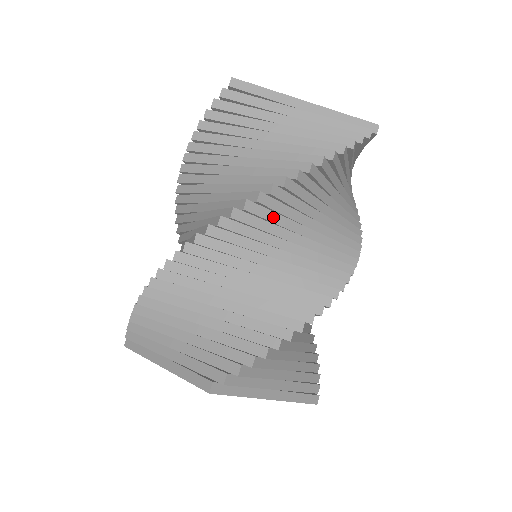
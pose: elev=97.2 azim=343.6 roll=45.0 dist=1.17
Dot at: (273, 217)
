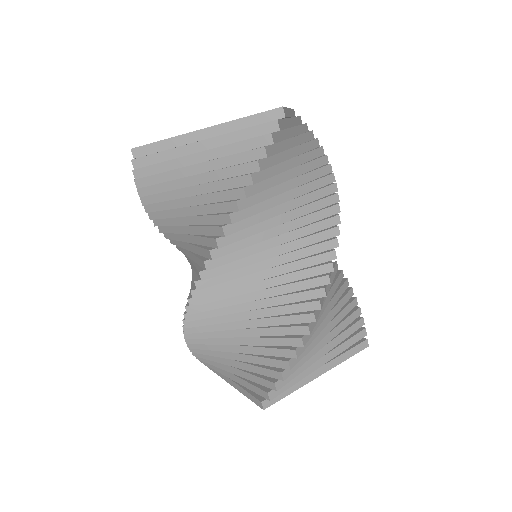
Dot at: (236, 255)
